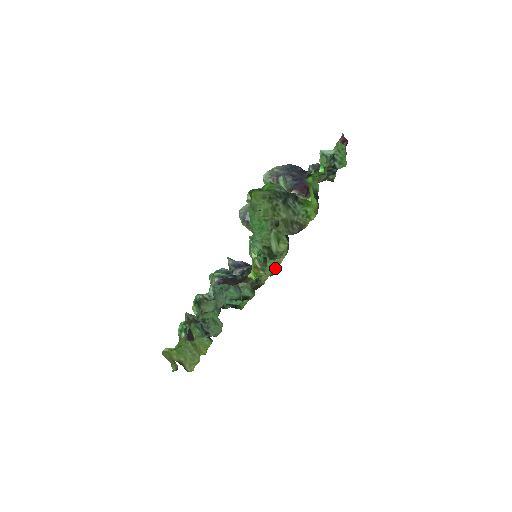
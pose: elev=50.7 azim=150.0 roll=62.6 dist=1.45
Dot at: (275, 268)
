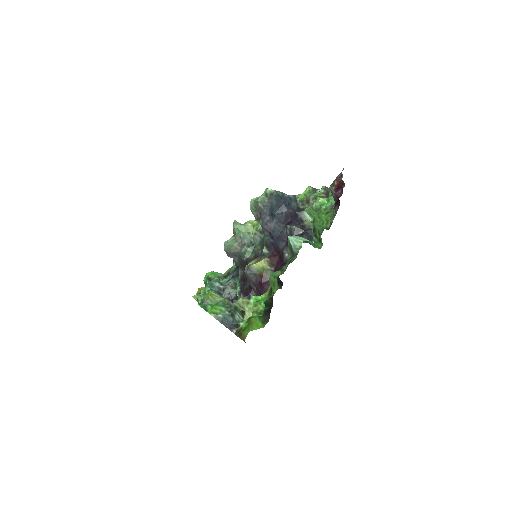
Dot at: occluded
